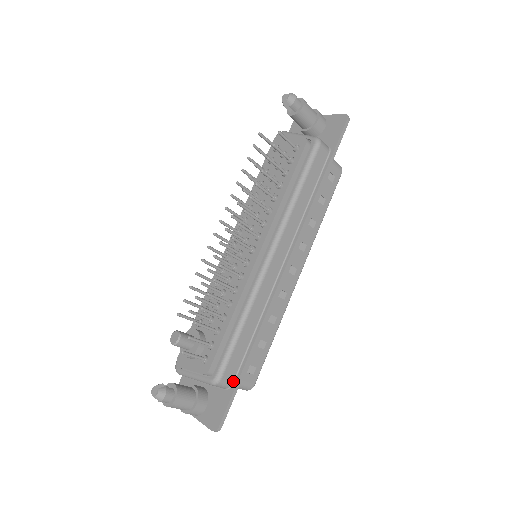
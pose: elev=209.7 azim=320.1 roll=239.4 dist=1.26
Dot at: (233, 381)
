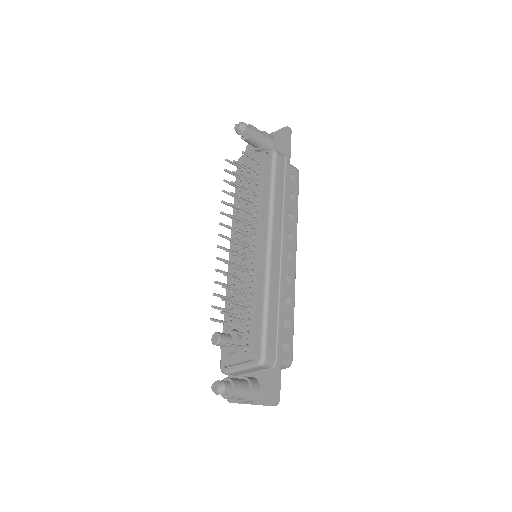
Dot at: (275, 358)
